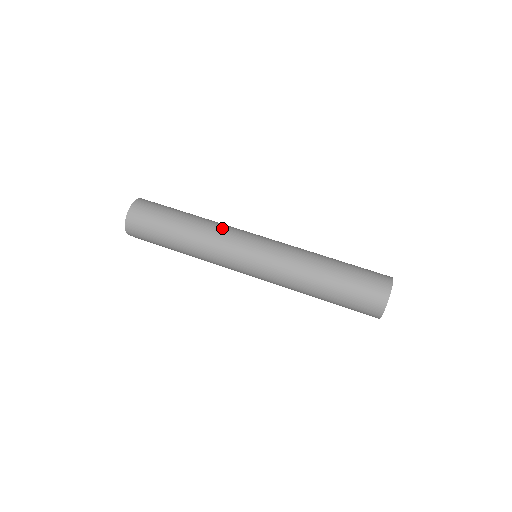
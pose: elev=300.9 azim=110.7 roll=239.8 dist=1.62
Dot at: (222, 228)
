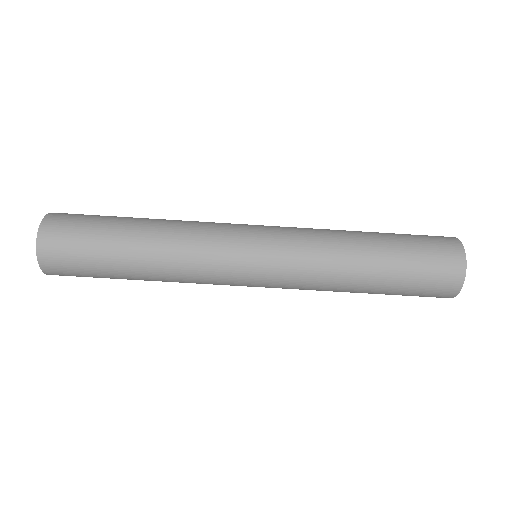
Dot at: (196, 232)
